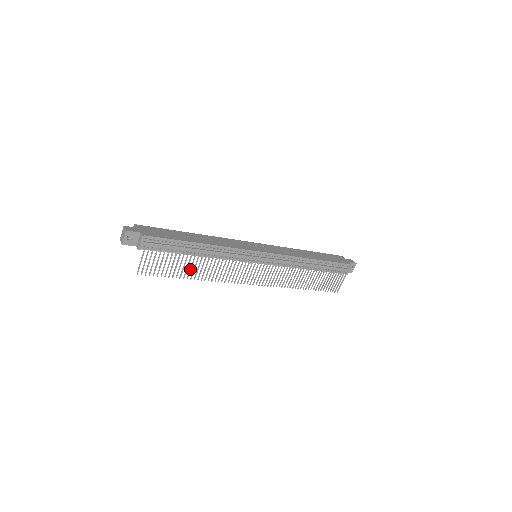
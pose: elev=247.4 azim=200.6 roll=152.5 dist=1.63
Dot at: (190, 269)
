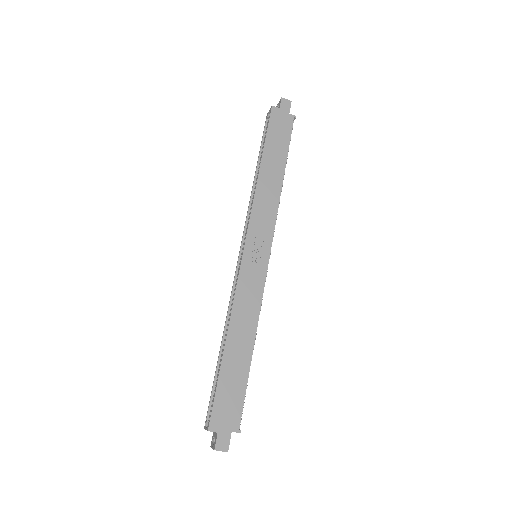
Dot at: occluded
